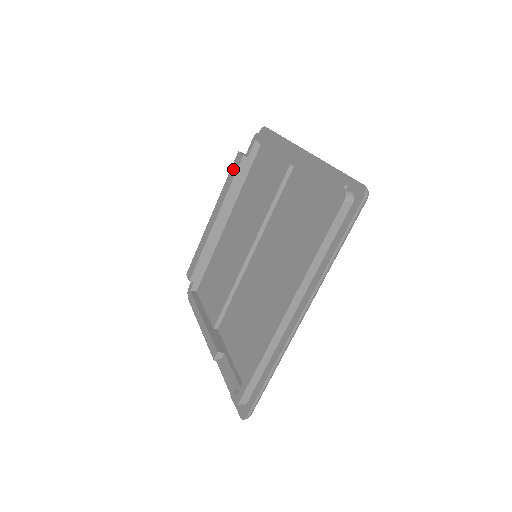
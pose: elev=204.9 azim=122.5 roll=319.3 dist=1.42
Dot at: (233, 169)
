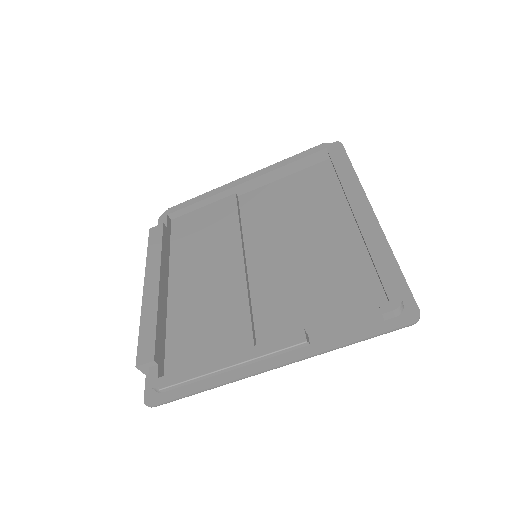
Dot at: (154, 239)
